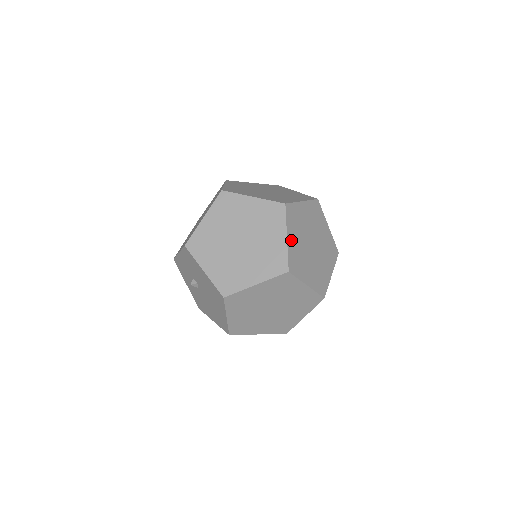
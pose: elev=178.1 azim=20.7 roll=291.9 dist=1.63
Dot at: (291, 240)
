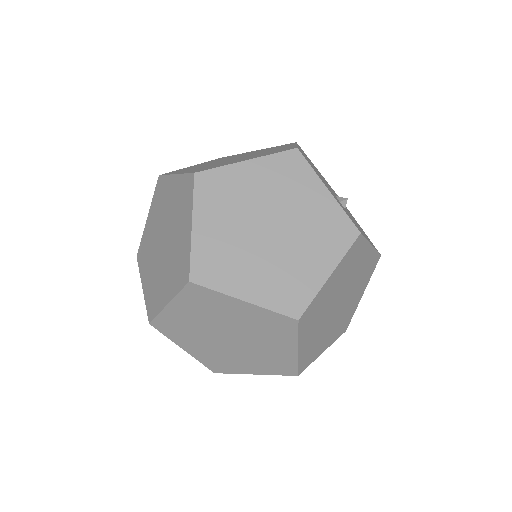
Dot at: (204, 229)
